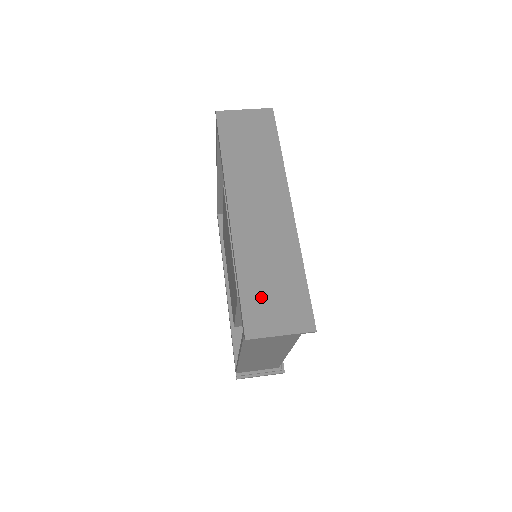
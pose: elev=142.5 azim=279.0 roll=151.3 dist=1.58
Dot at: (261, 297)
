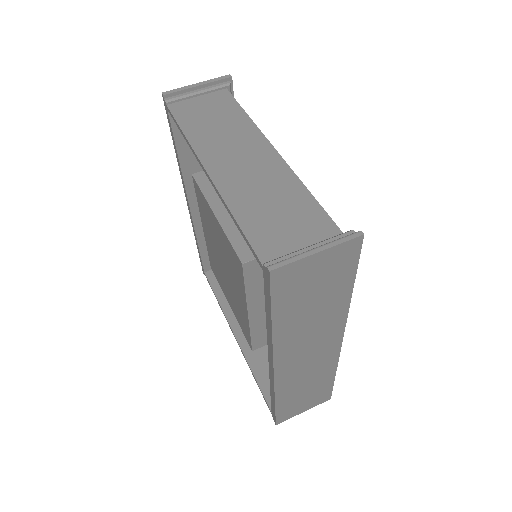
Dot at: (293, 403)
